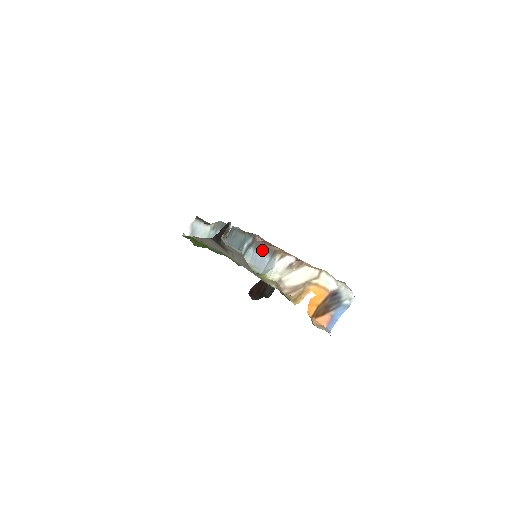
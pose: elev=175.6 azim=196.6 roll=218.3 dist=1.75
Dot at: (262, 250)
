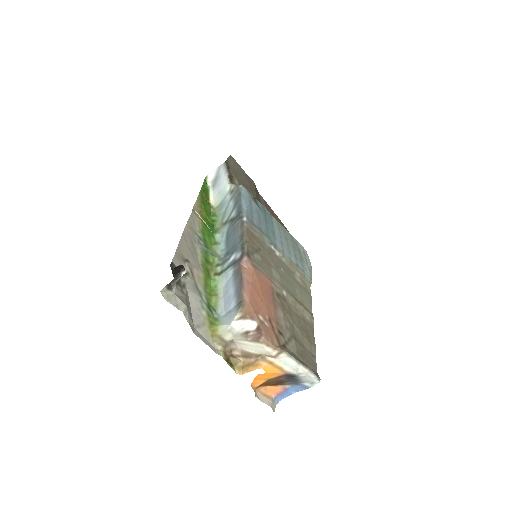
Dot at: (235, 286)
